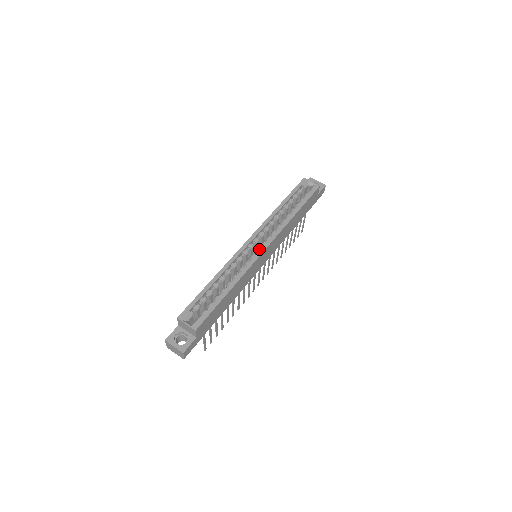
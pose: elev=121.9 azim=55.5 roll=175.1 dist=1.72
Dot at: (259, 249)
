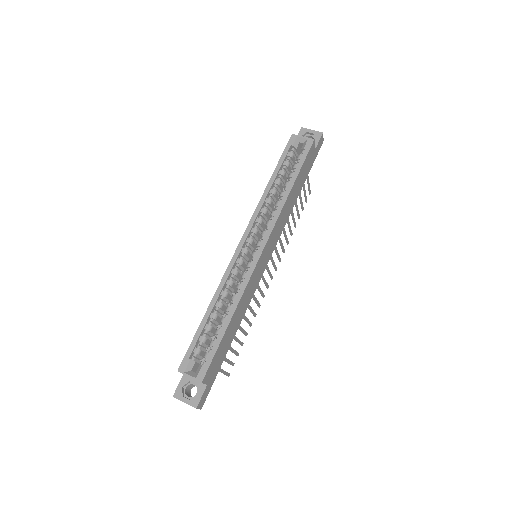
Dot at: (255, 252)
